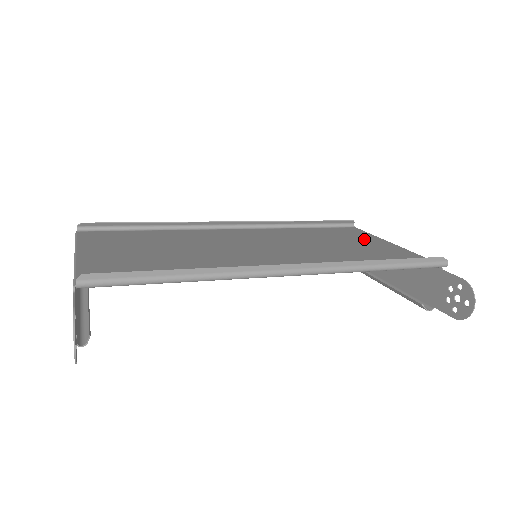
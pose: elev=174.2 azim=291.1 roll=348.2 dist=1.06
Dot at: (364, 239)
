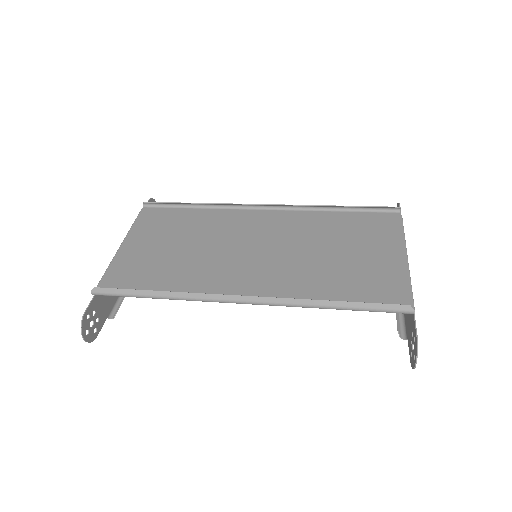
Dot at: (381, 242)
